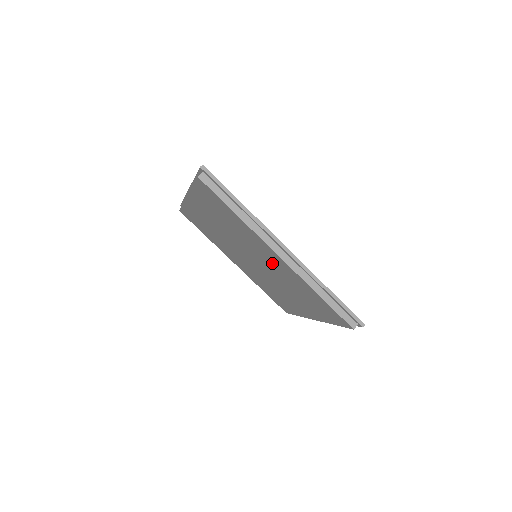
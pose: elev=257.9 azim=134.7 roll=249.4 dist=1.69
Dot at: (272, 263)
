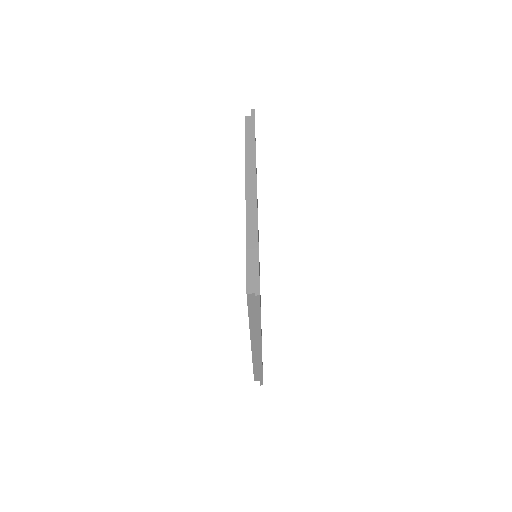
Dot at: occluded
